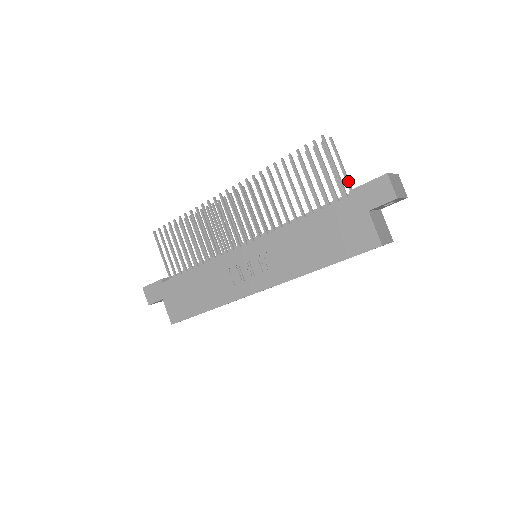
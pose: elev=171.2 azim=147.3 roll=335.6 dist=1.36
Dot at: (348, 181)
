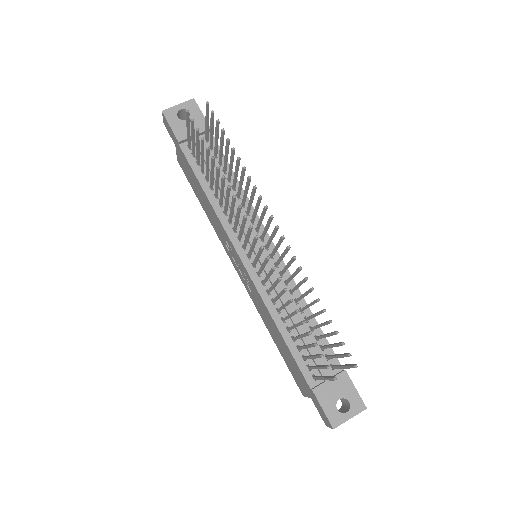
Dot at: (337, 368)
